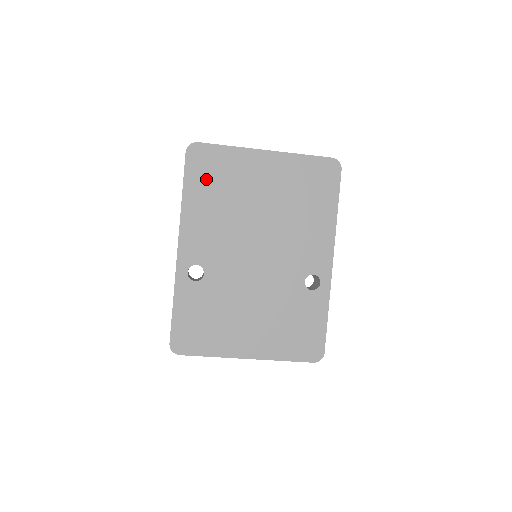
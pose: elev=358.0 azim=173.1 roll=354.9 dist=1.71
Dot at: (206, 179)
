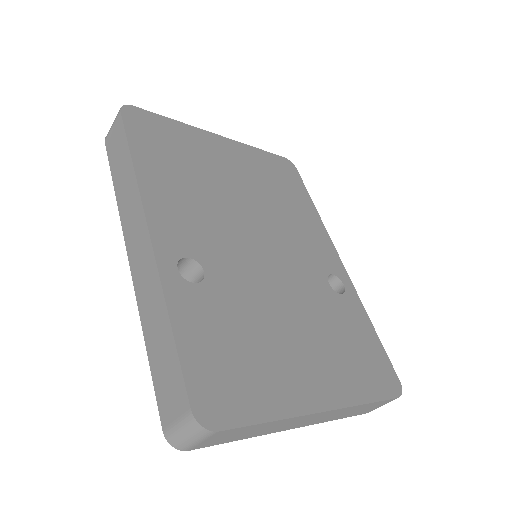
Dot at: (160, 148)
